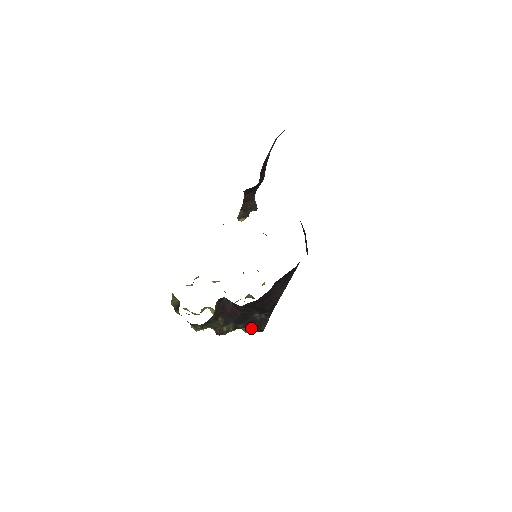
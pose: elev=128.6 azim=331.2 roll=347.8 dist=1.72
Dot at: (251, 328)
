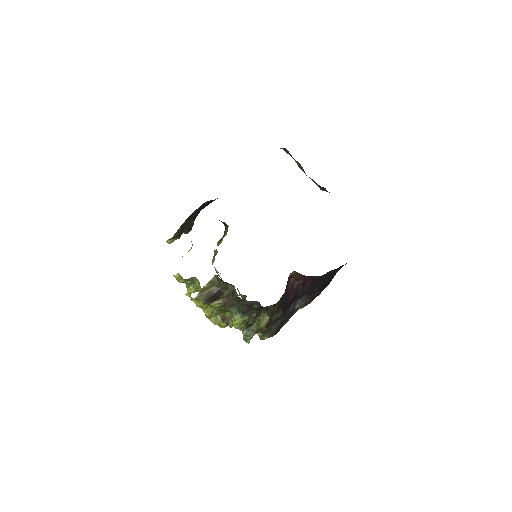
Dot at: (272, 327)
